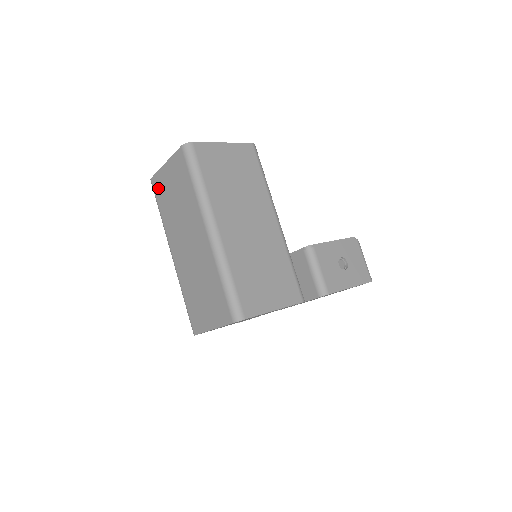
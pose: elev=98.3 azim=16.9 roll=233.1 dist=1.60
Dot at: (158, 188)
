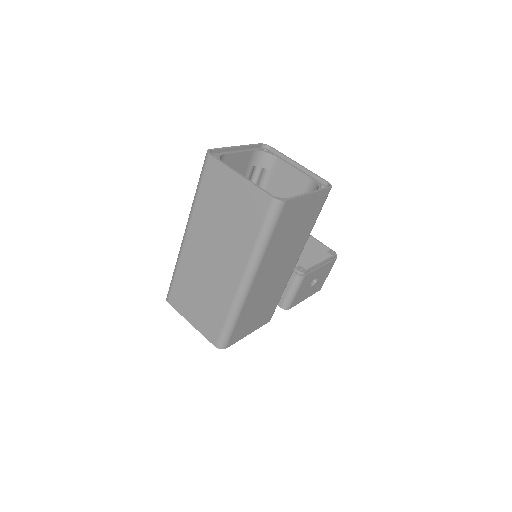
Dot at: (212, 176)
